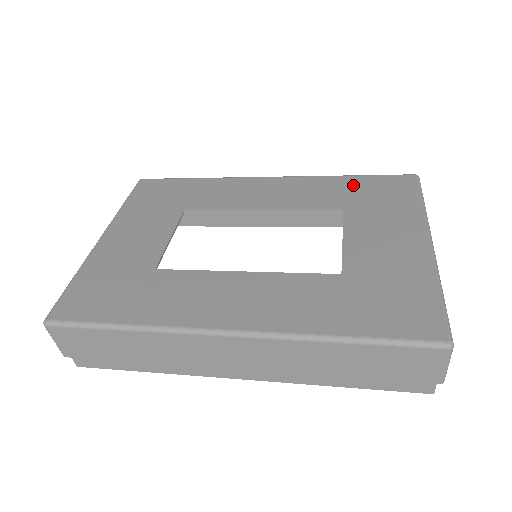
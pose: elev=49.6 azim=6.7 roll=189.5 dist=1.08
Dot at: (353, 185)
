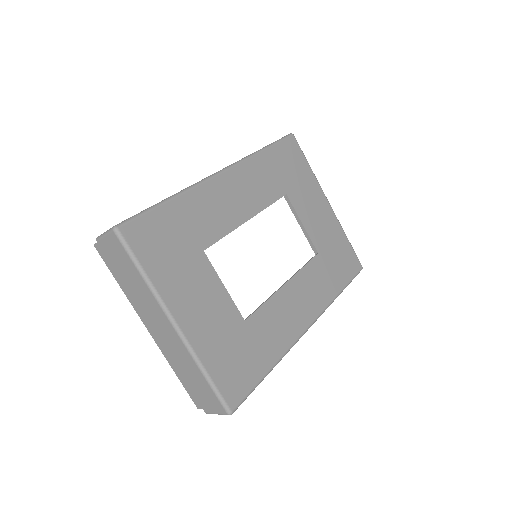
Dot at: (274, 162)
